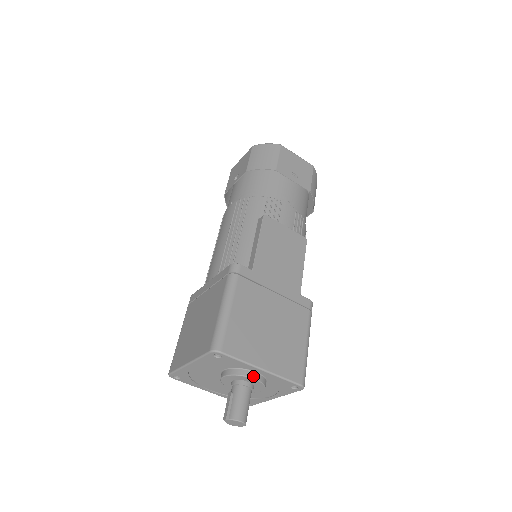
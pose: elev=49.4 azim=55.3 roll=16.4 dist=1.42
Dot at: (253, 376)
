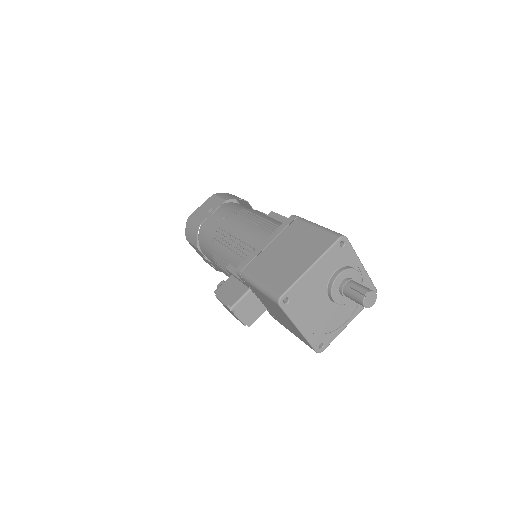
Dot at: (358, 271)
